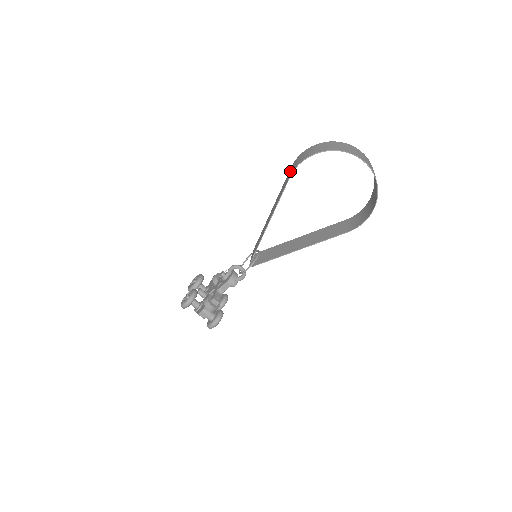
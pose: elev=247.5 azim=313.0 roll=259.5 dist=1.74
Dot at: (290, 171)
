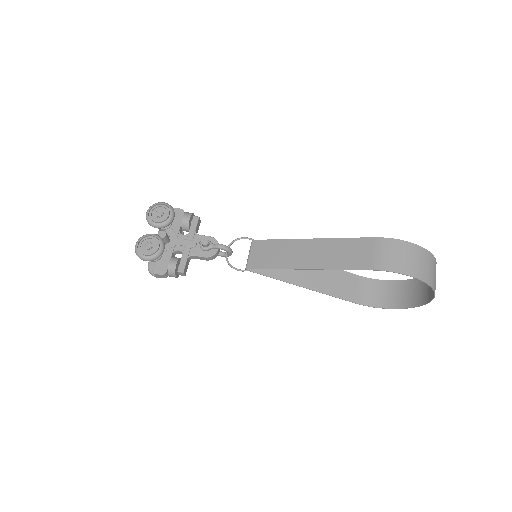
Dot at: (372, 251)
